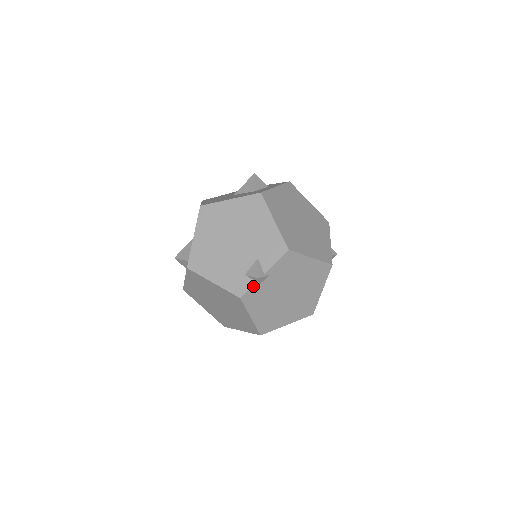
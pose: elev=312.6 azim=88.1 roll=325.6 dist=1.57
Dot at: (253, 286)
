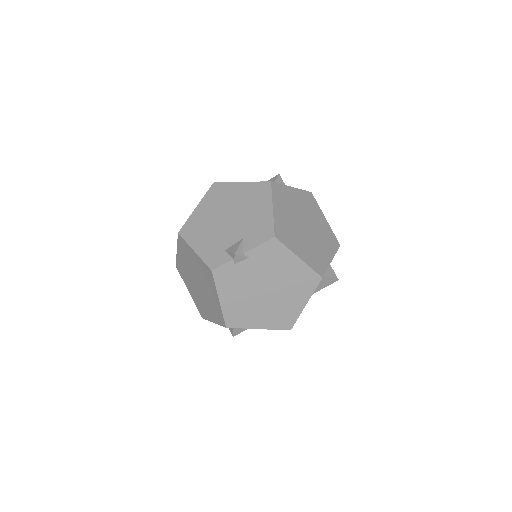
Dot at: (228, 263)
